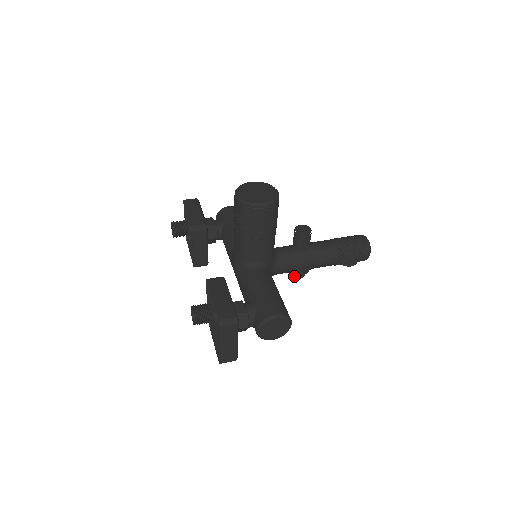
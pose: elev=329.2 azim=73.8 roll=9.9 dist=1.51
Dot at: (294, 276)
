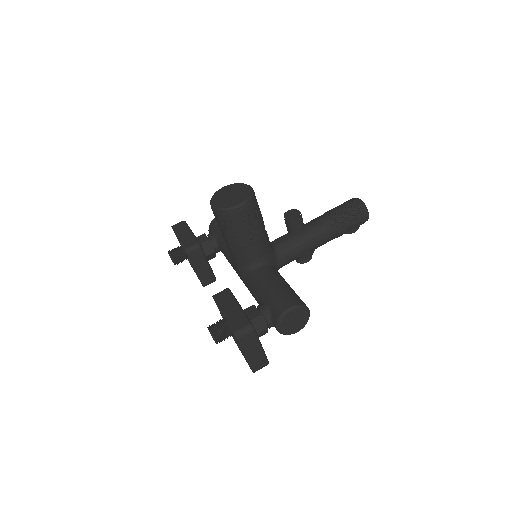
Dot at: (301, 262)
